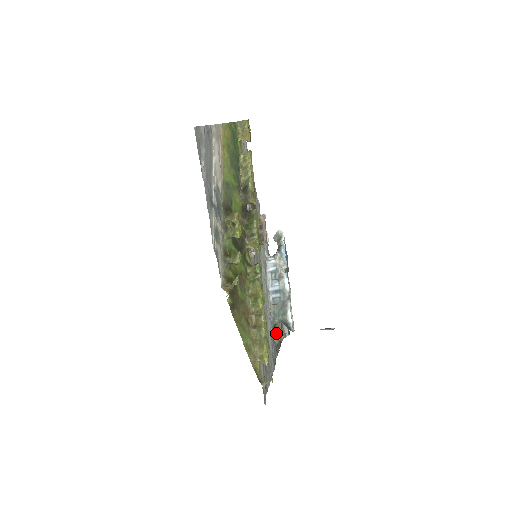
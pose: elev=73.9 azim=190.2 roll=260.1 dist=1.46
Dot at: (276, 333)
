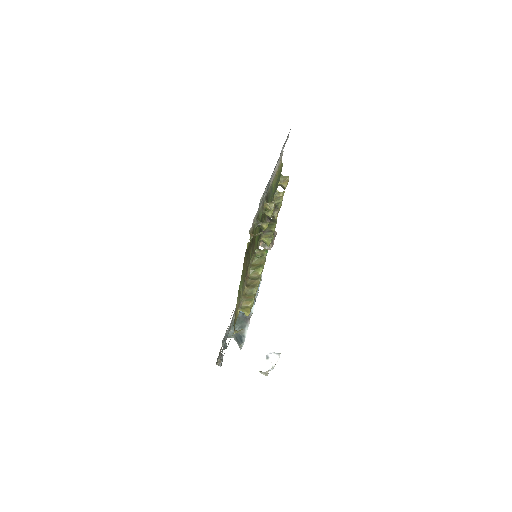
Dot at: occluded
